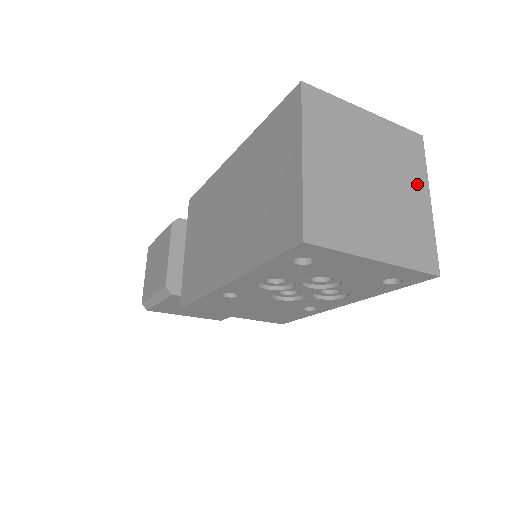
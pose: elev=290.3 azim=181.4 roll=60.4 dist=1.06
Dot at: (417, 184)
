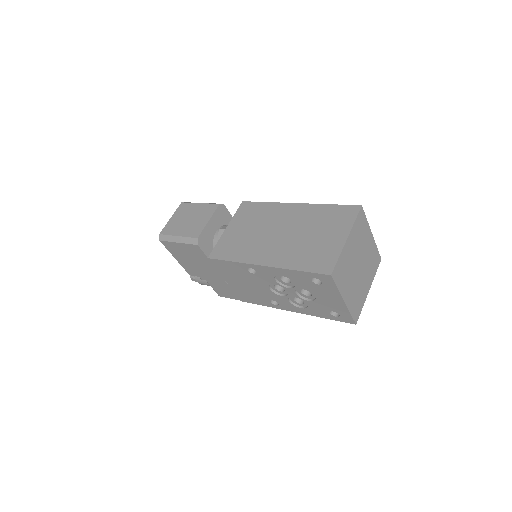
Dot at: (370, 279)
